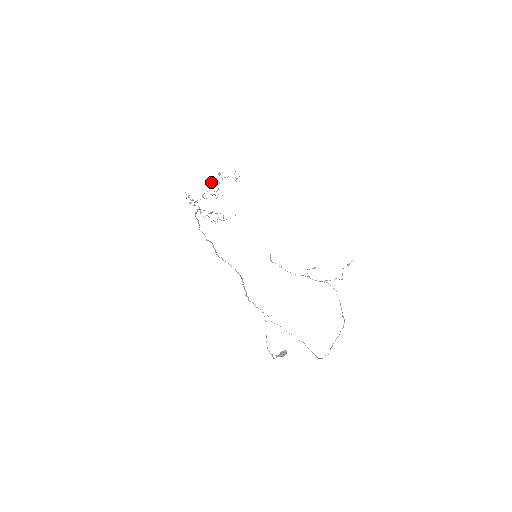
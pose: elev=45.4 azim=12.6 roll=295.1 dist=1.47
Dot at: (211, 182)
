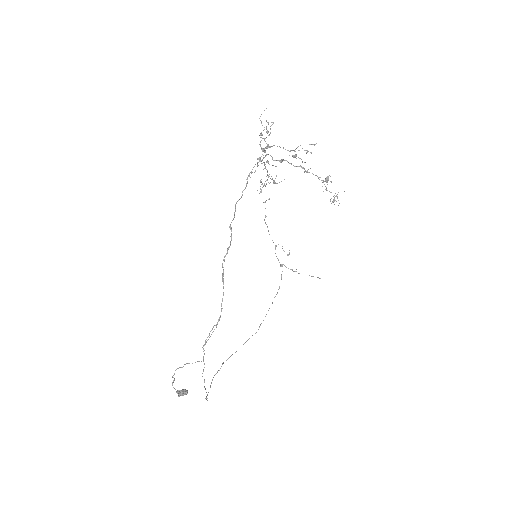
Dot at: occluded
